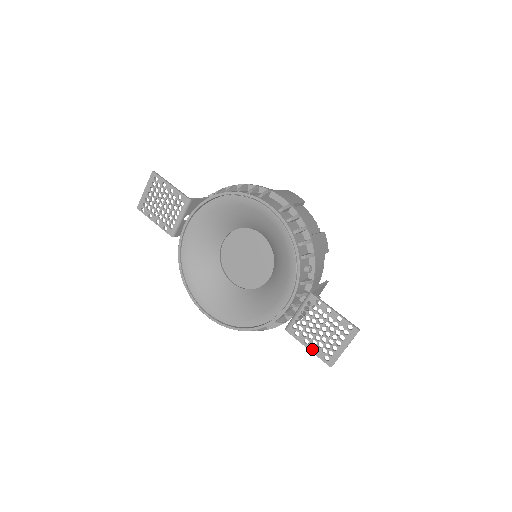
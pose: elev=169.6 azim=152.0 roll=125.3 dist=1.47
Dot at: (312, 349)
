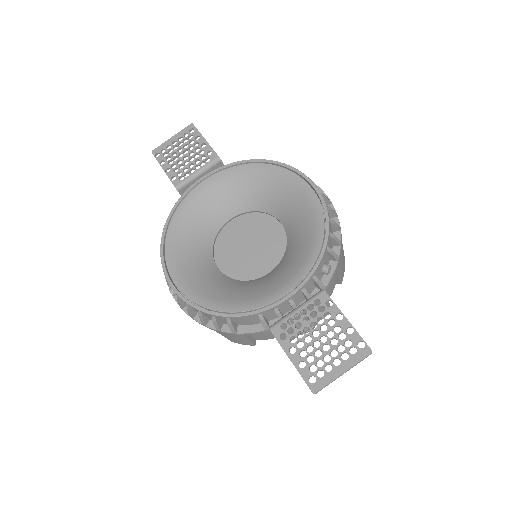
Dot at: (296, 362)
